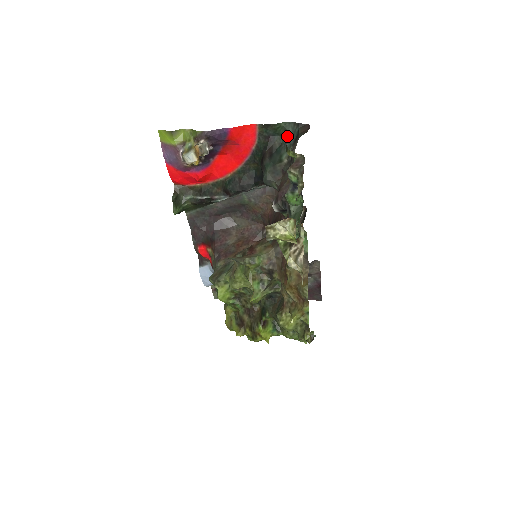
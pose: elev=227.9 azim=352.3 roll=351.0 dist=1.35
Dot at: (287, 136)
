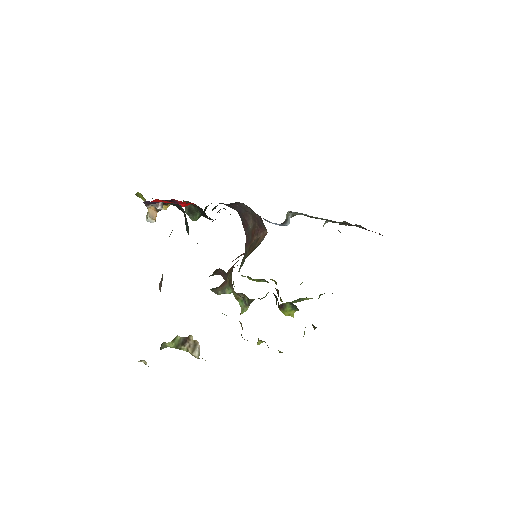
Dot at: occluded
